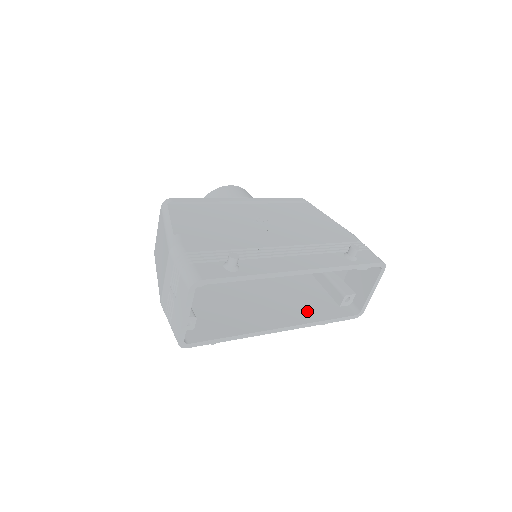
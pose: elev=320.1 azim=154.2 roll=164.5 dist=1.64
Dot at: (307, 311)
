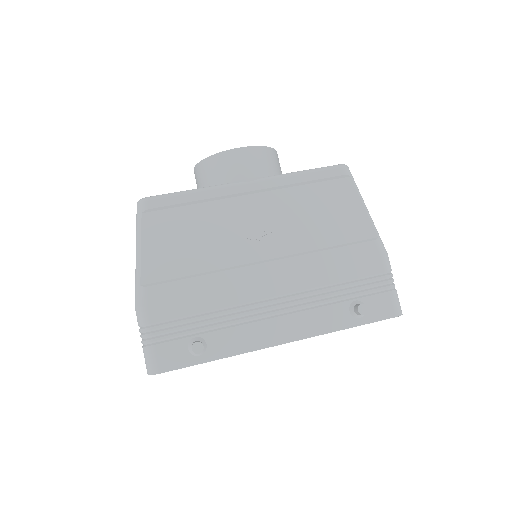
Dot at: occluded
